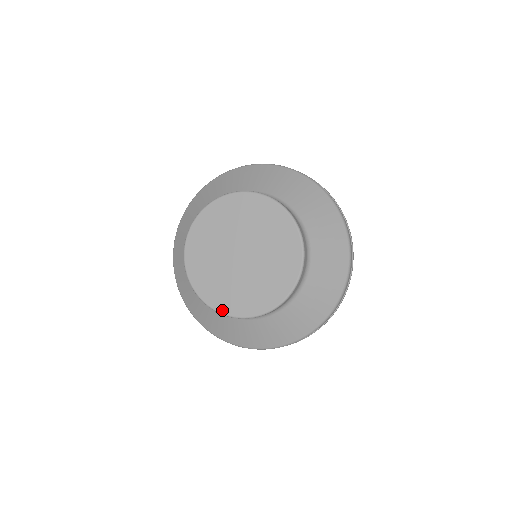
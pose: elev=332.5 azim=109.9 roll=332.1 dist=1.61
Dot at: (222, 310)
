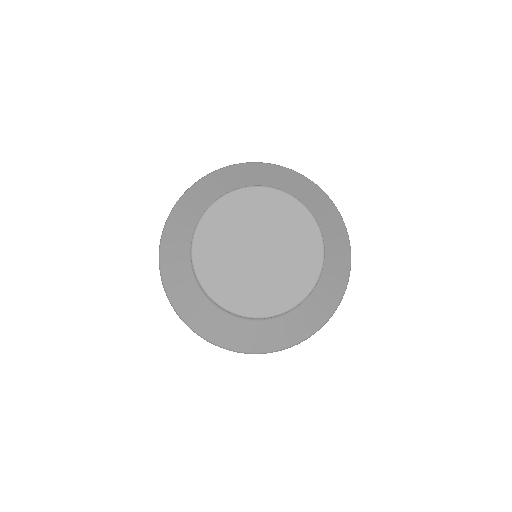
Dot at: (248, 313)
